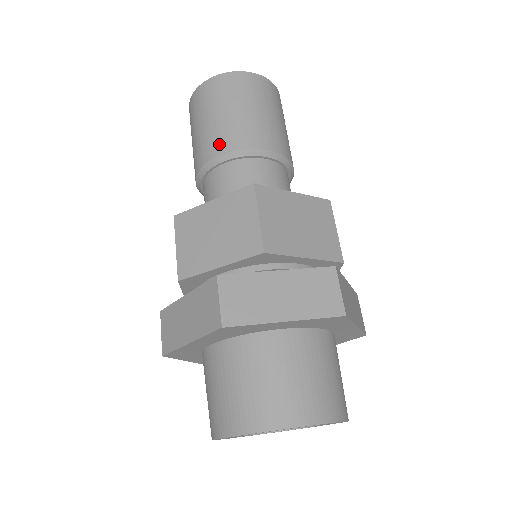
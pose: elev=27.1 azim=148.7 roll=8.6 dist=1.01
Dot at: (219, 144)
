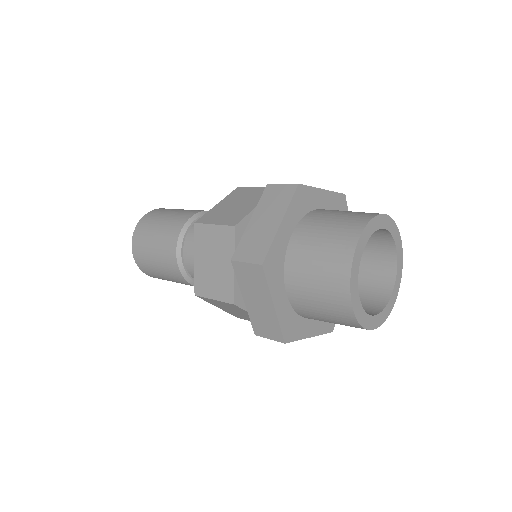
Dot at: (169, 250)
